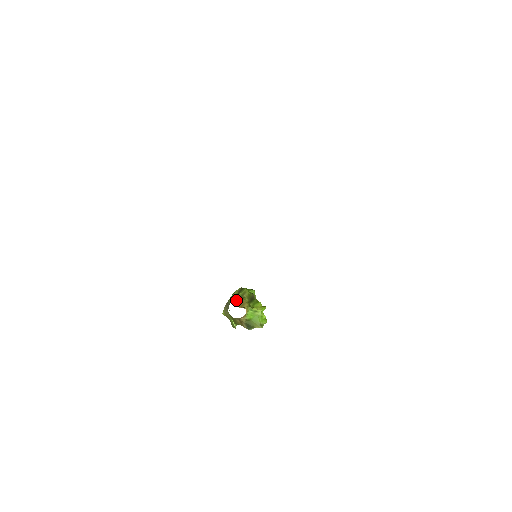
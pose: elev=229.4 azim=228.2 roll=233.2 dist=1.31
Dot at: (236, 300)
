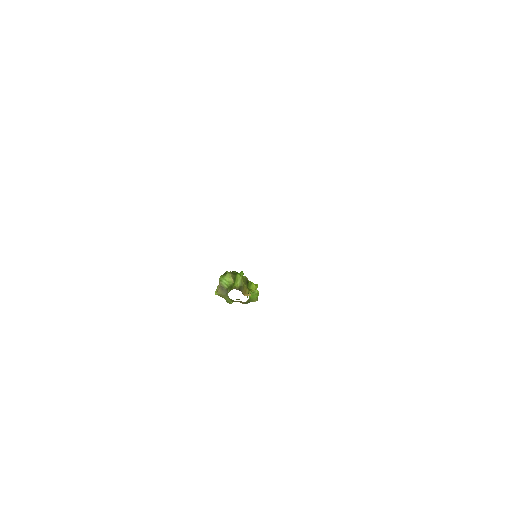
Dot at: occluded
